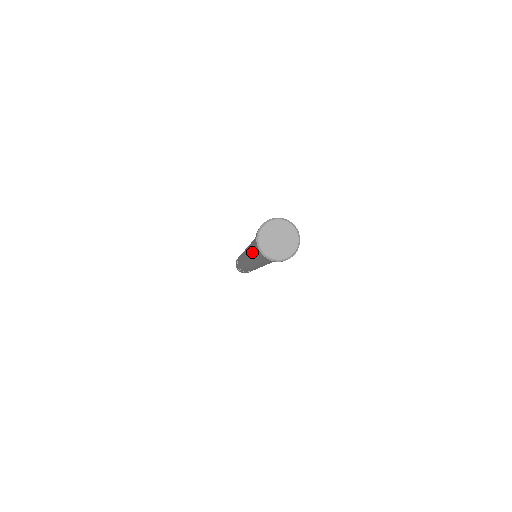
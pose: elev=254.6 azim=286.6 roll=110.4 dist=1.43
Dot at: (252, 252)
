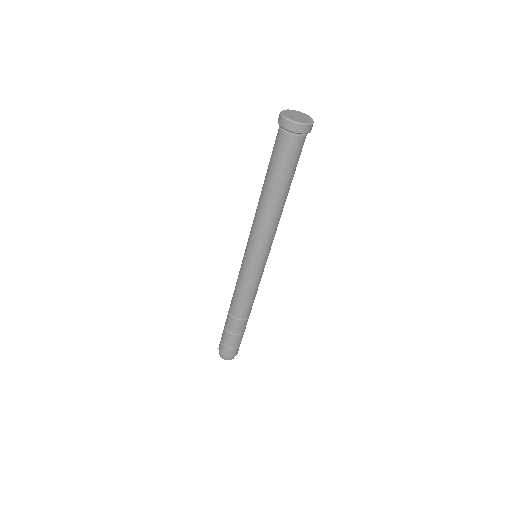
Dot at: (265, 180)
